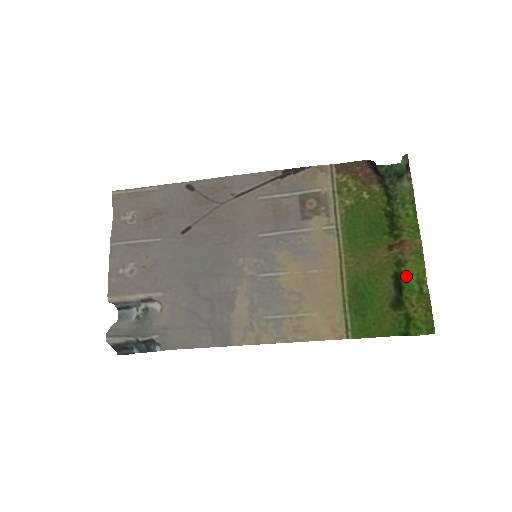
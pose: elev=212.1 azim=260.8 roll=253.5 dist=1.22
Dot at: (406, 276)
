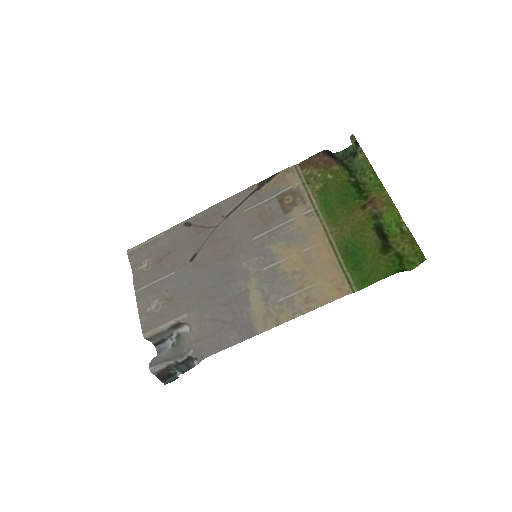
Dot at: (387, 226)
